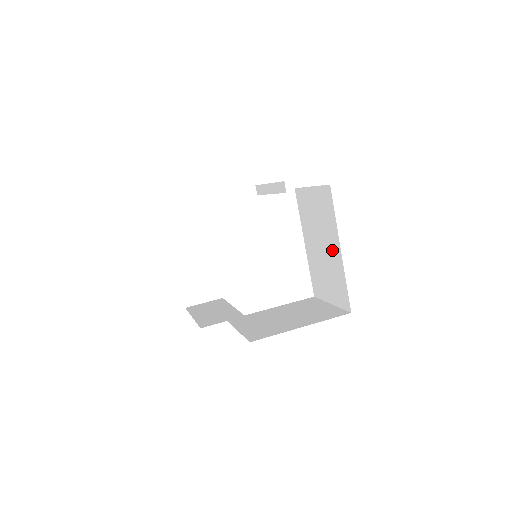
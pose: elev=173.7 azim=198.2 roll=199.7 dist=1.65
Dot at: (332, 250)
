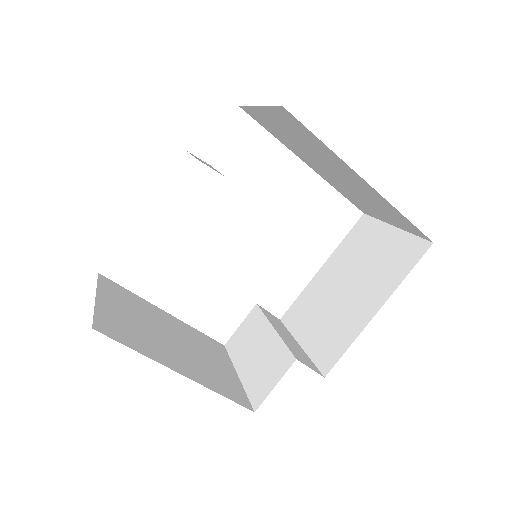
Dot at: (351, 179)
